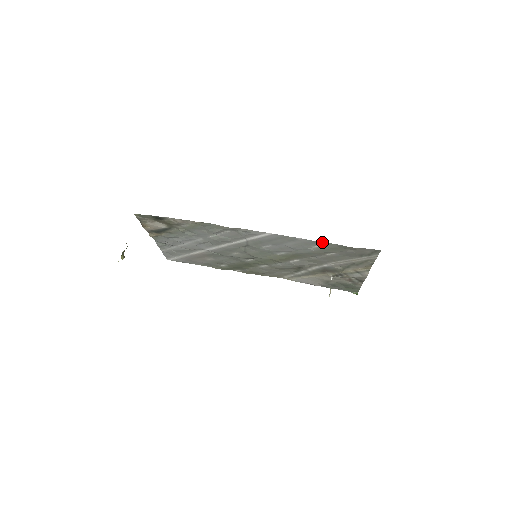
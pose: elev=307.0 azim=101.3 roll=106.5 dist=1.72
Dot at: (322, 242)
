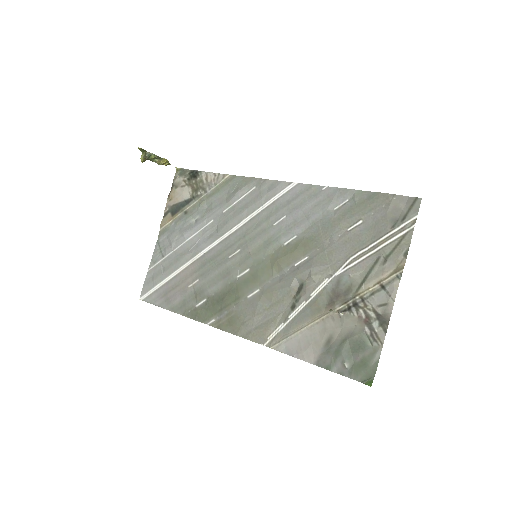
Dot at: (350, 189)
